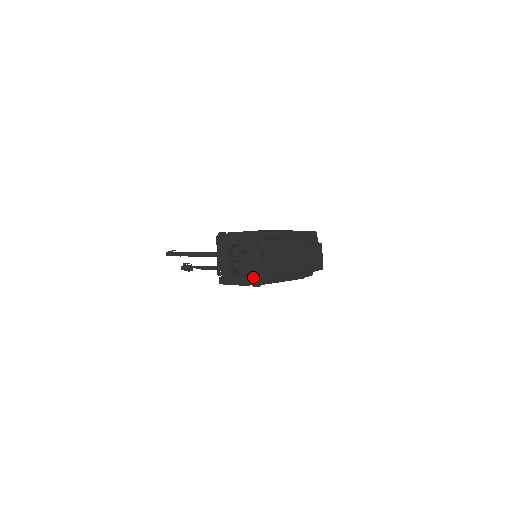
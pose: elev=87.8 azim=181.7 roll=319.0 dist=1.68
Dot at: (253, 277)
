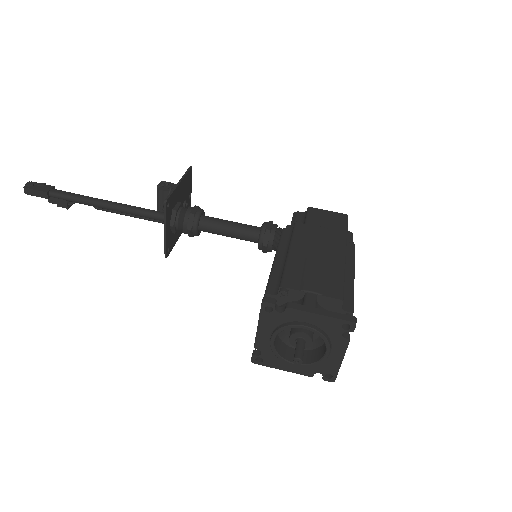
Dot at: (328, 371)
